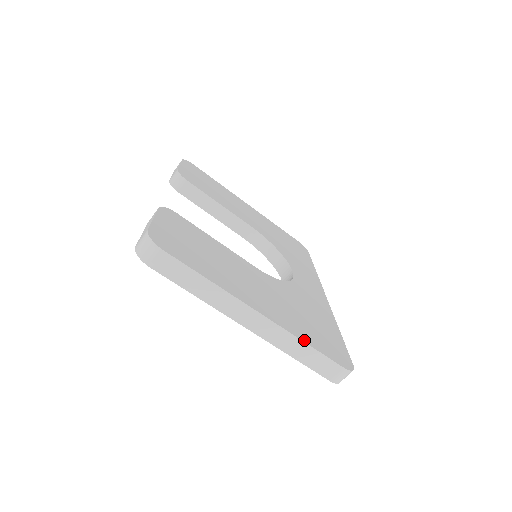
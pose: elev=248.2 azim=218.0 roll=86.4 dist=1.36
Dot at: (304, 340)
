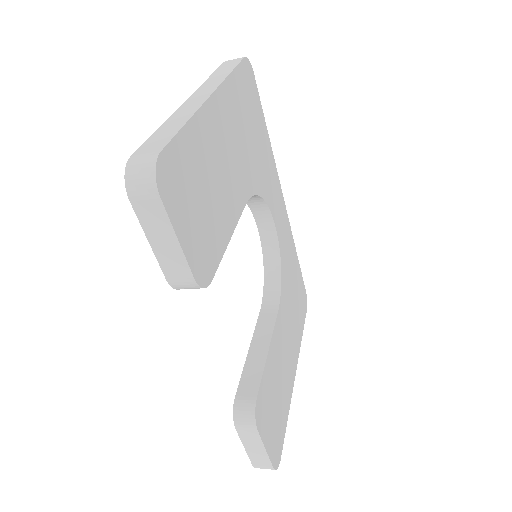
Dot at: (301, 338)
